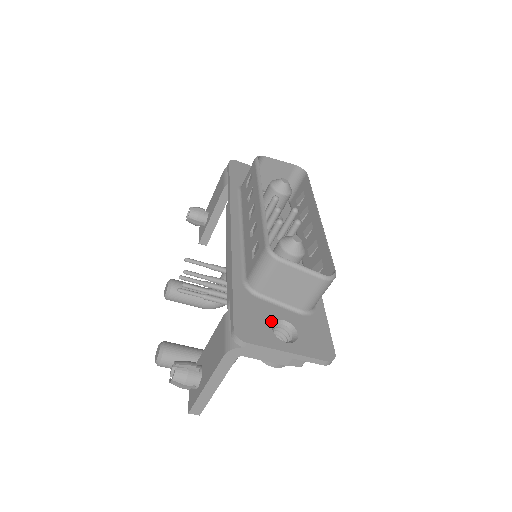
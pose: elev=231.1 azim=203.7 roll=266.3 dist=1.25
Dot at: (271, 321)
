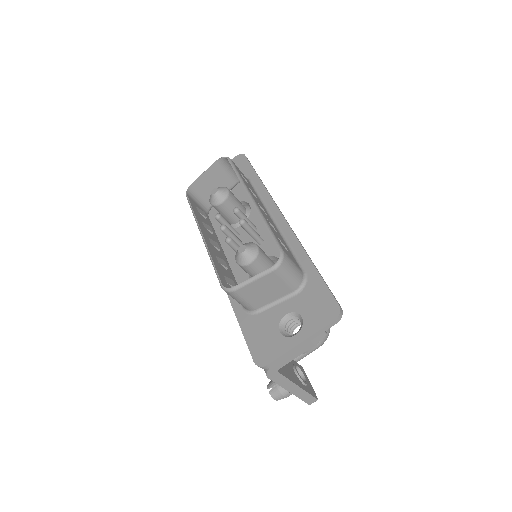
Dot at: (277, 326)
